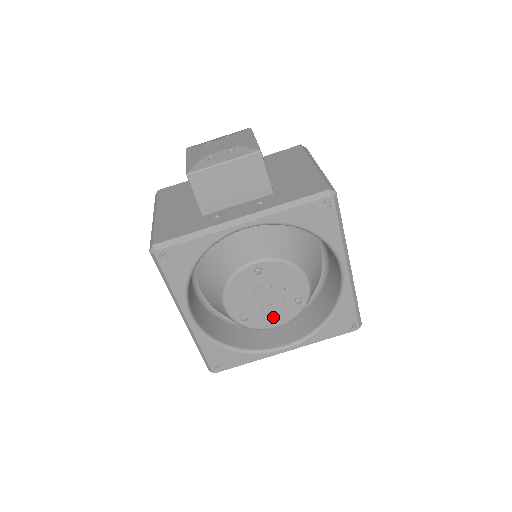
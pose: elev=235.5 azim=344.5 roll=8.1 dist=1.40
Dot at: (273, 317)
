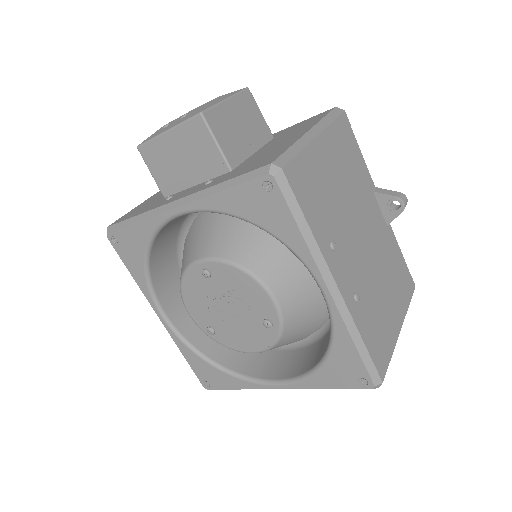
Dot at: (244, 338)
